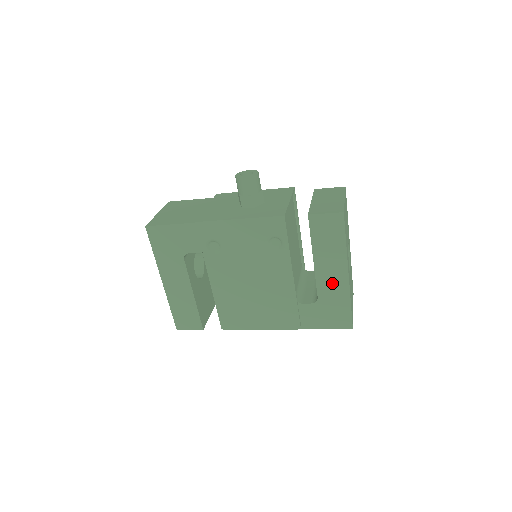
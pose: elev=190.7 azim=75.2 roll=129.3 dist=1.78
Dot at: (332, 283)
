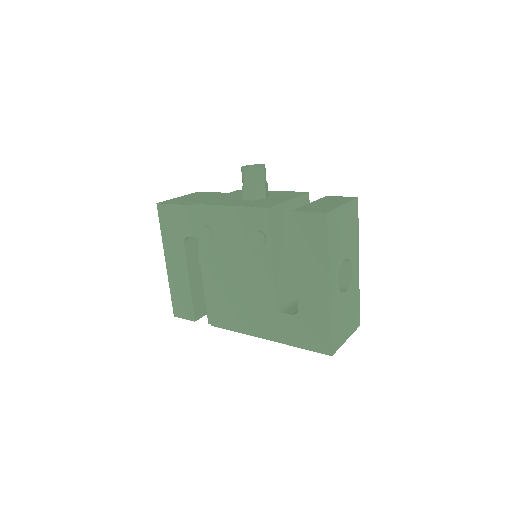
Dot at: (313, 295)
